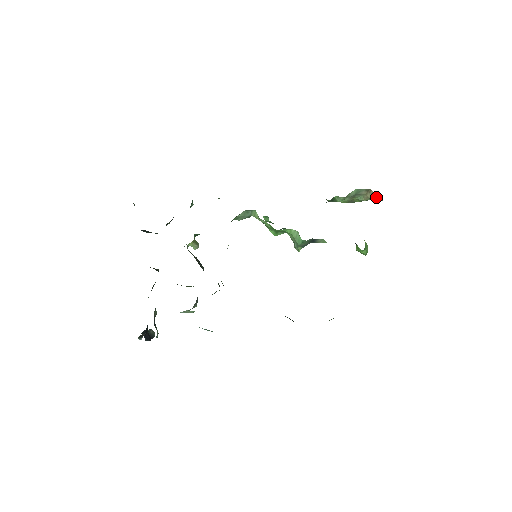
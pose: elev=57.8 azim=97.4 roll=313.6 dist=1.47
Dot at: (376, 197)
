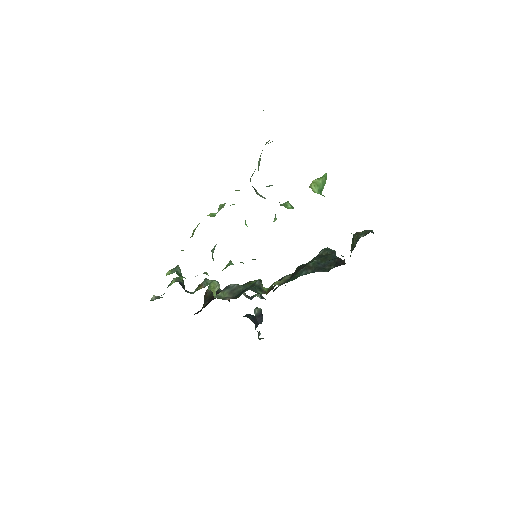
Dot at: occluded
